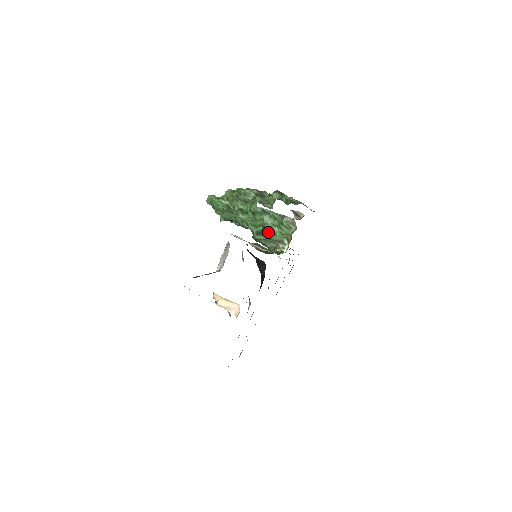
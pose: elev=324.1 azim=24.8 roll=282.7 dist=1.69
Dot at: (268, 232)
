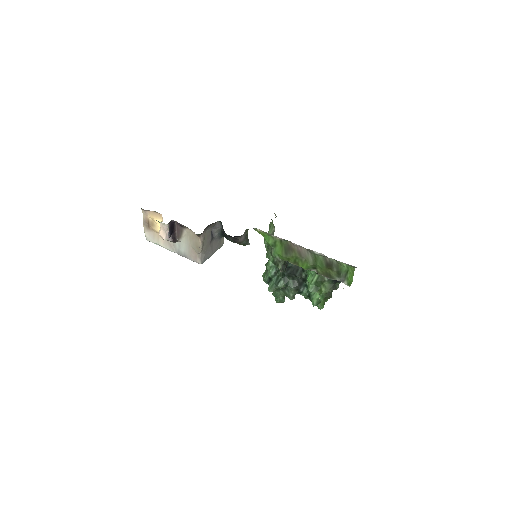
Dot at: occluded
